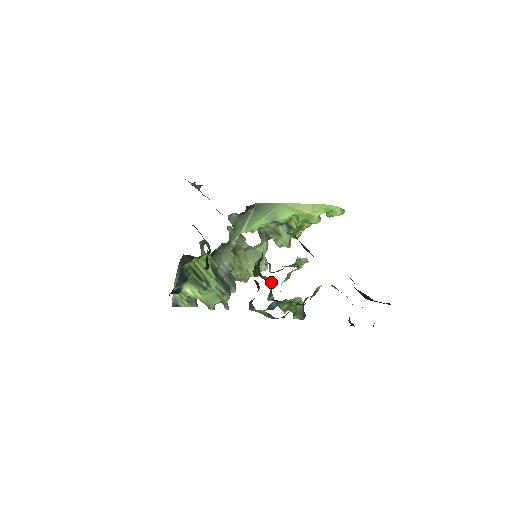
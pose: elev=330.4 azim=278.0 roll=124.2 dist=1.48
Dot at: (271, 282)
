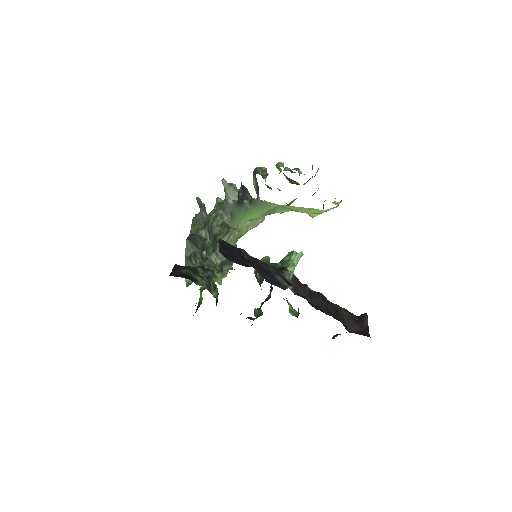
Dot at: occluded
